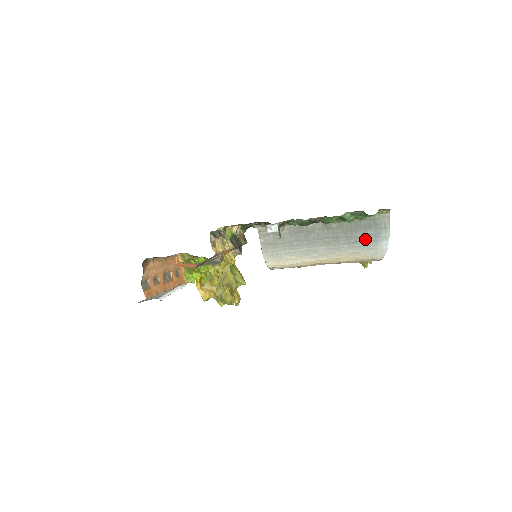
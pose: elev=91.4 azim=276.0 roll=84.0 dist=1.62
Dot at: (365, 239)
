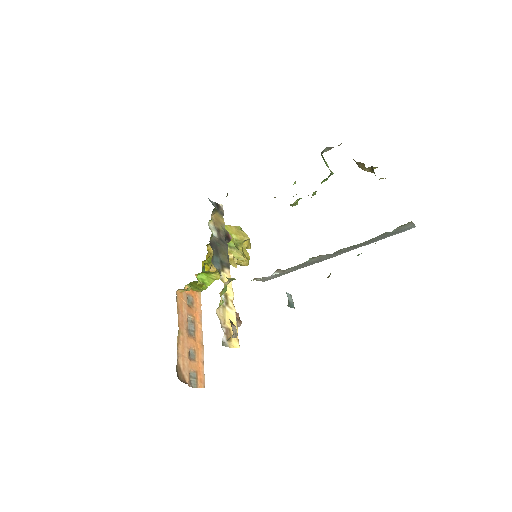
Dot at: occluded
